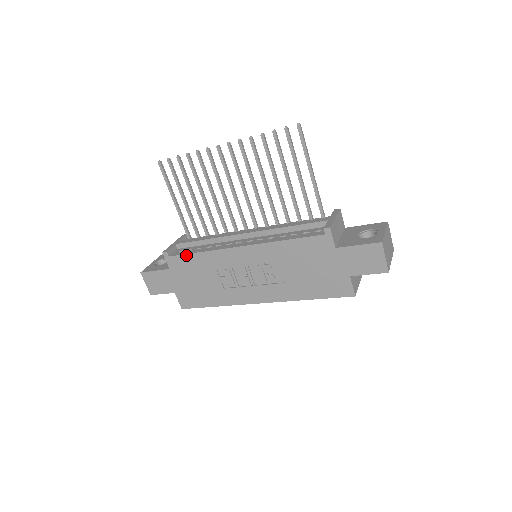
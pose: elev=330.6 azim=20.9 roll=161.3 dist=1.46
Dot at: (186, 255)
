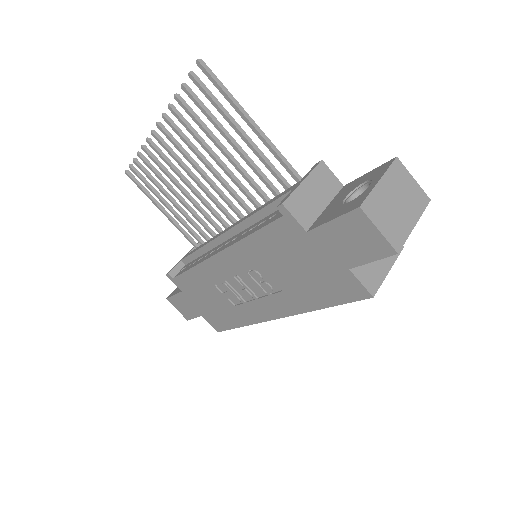
Dot at: (183, 274)
